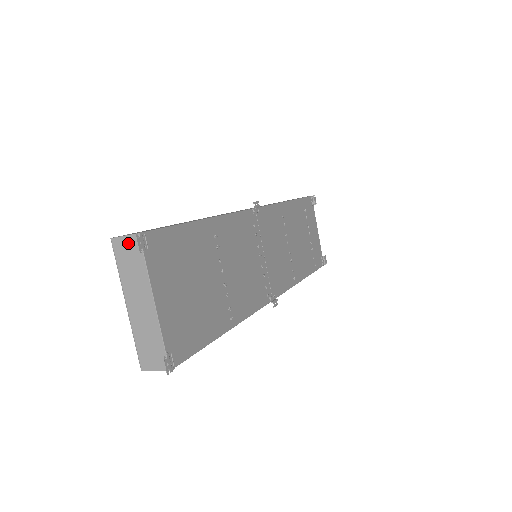
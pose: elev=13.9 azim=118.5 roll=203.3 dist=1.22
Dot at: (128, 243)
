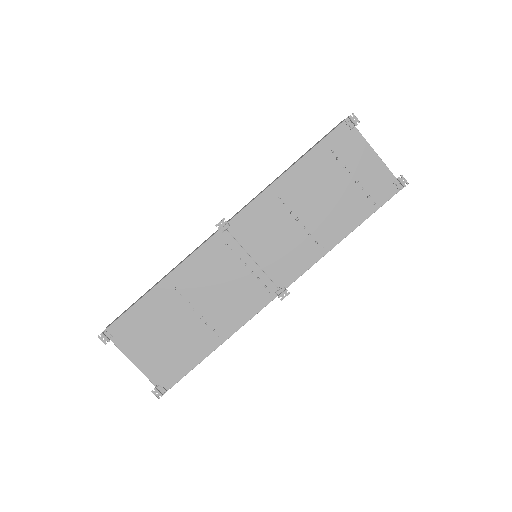
Dot at: occluded
